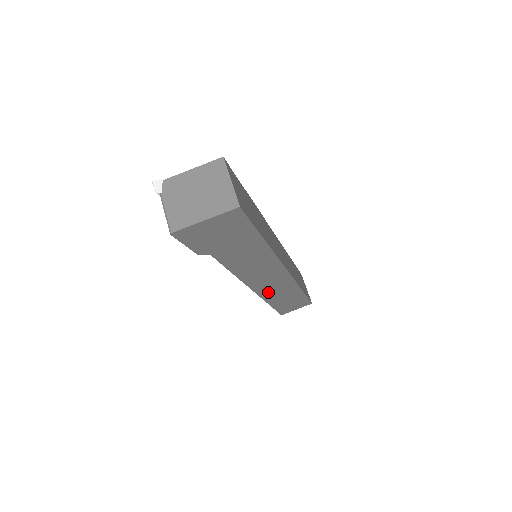
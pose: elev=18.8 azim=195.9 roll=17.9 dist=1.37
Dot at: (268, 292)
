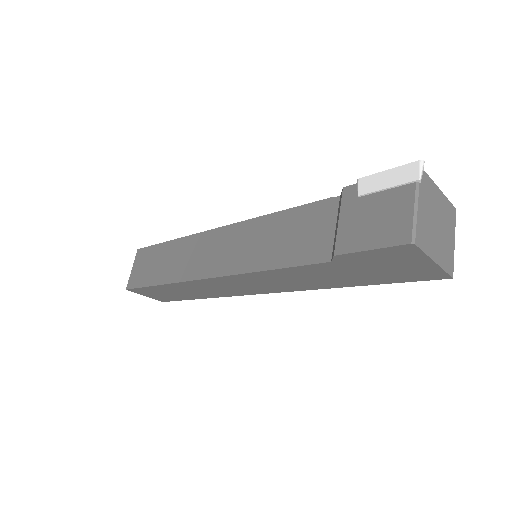
Dot at: (200, 285)
